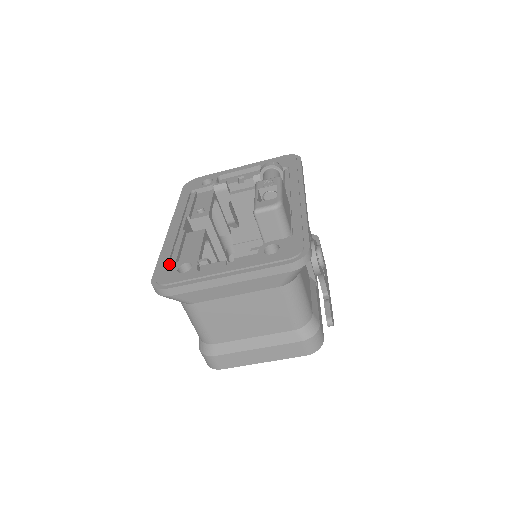
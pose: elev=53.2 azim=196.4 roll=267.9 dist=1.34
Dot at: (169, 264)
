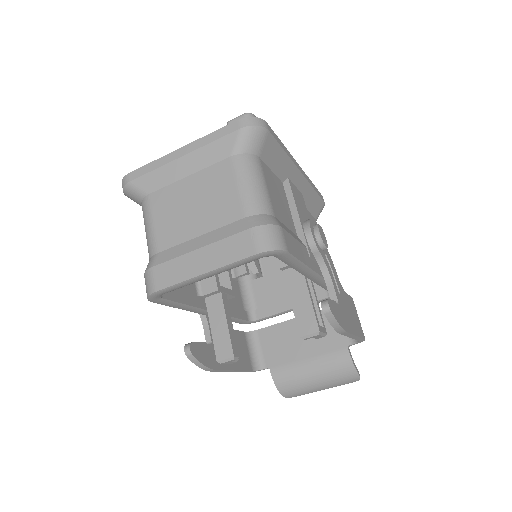
Dot at: occluded
